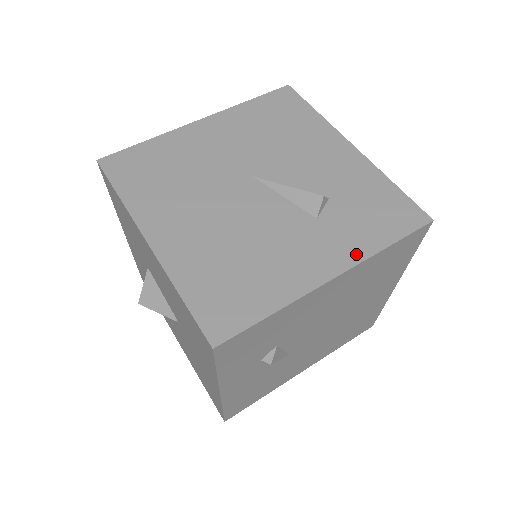
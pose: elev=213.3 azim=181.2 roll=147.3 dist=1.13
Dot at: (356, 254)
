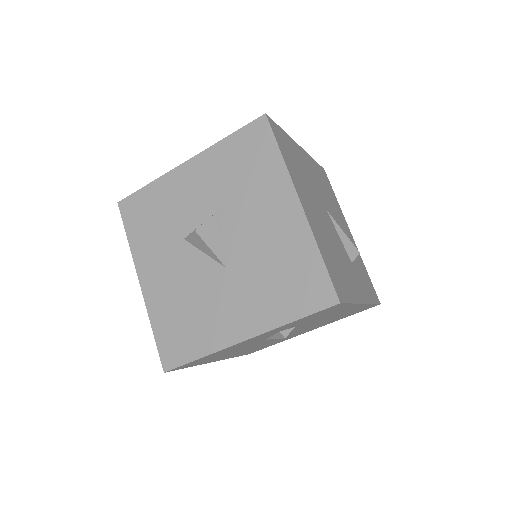
Dot at: (367, 297)
